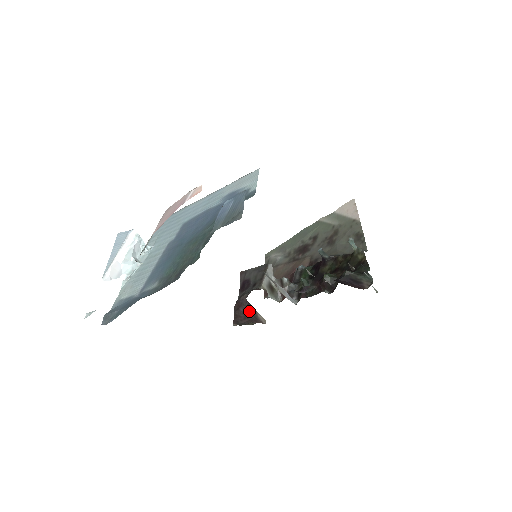
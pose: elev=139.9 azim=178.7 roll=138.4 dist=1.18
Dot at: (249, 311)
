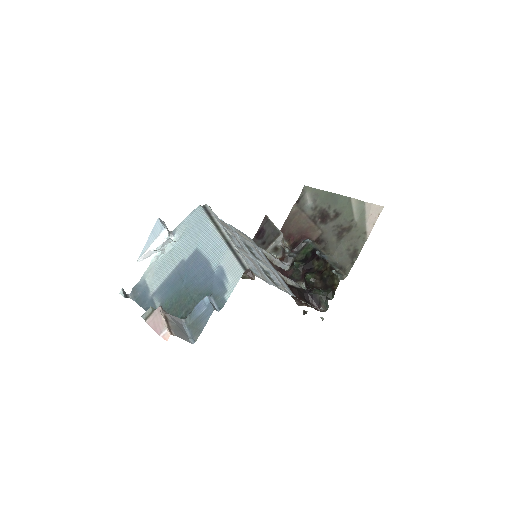
Dot at: occluded
